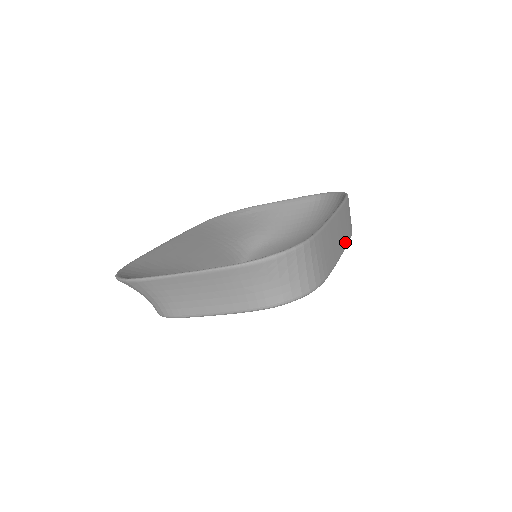
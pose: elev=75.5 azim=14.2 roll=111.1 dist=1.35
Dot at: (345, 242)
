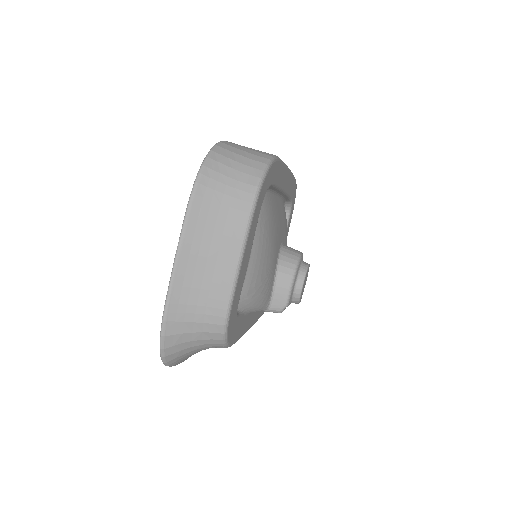
Dot at: occluded
